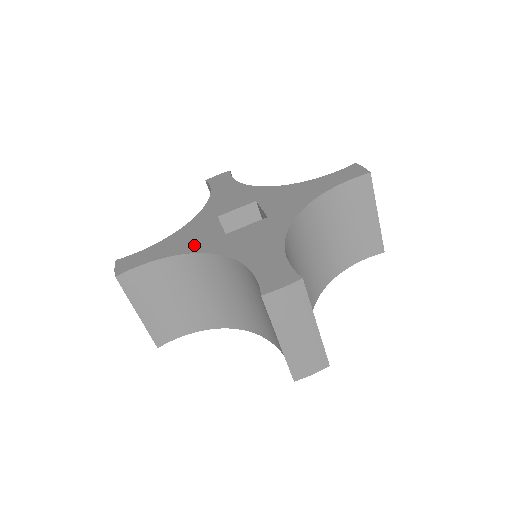
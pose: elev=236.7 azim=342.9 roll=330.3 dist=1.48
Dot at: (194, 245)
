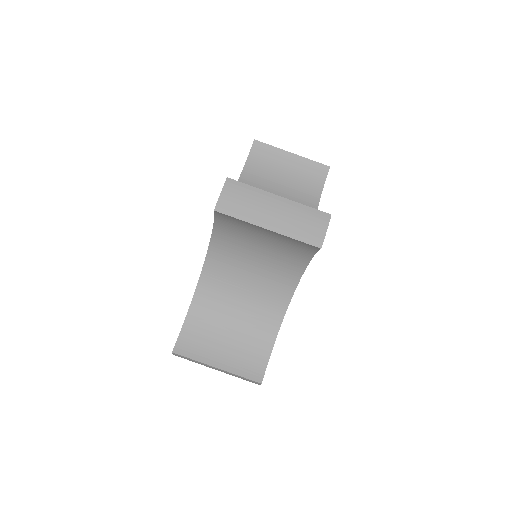
Dot at: occluded
